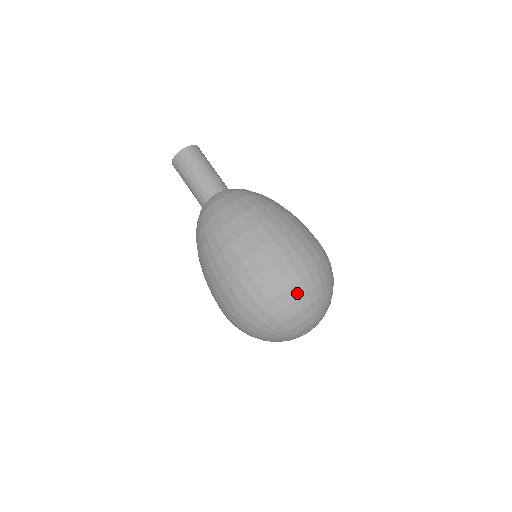
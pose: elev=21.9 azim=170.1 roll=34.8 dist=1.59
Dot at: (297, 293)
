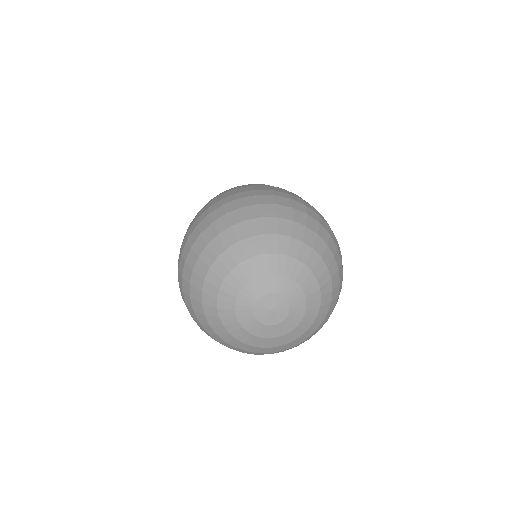
Dot at: (309, 224)
